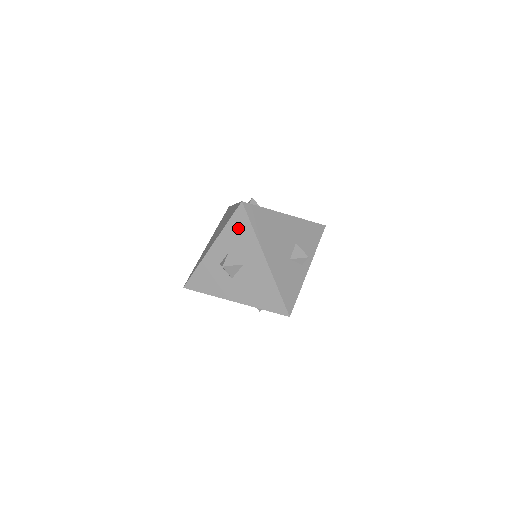
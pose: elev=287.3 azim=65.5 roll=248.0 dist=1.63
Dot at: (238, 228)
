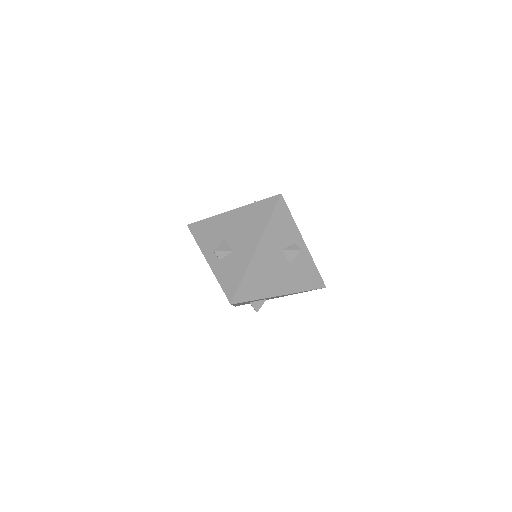
Dot at: occluded
